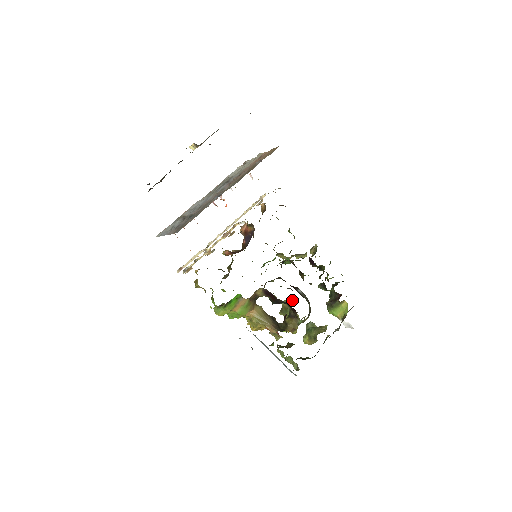
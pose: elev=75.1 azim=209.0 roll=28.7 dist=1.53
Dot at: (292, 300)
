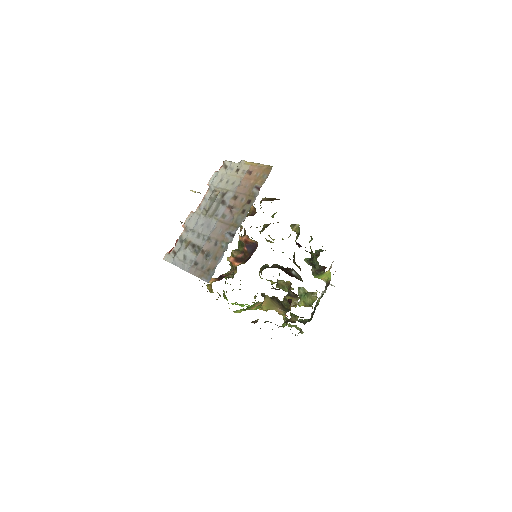
Dot at: (289, 282)
